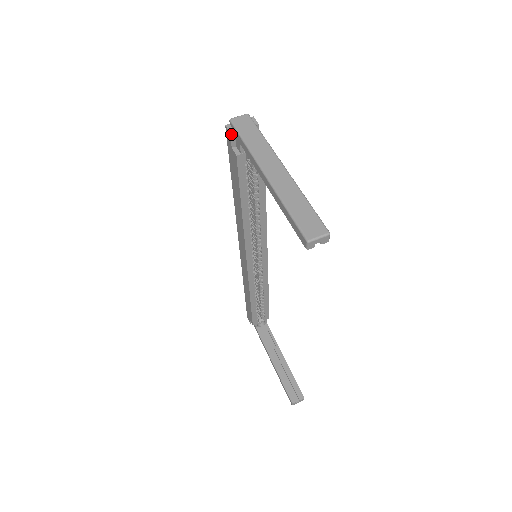
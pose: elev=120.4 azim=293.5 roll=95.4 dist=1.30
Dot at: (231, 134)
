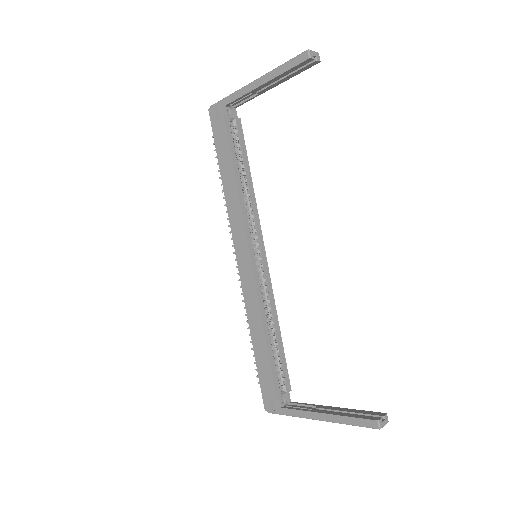
Dot at: (215, 107)
